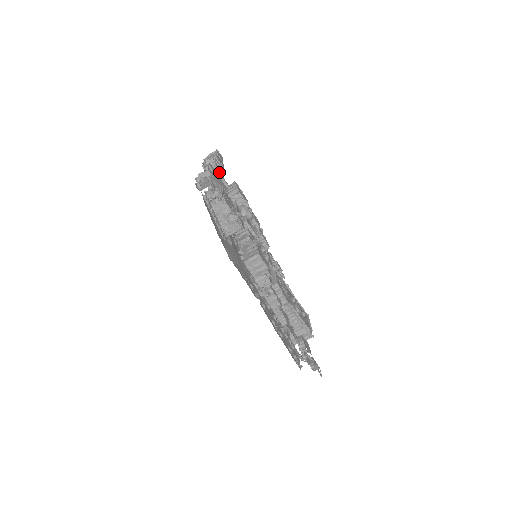
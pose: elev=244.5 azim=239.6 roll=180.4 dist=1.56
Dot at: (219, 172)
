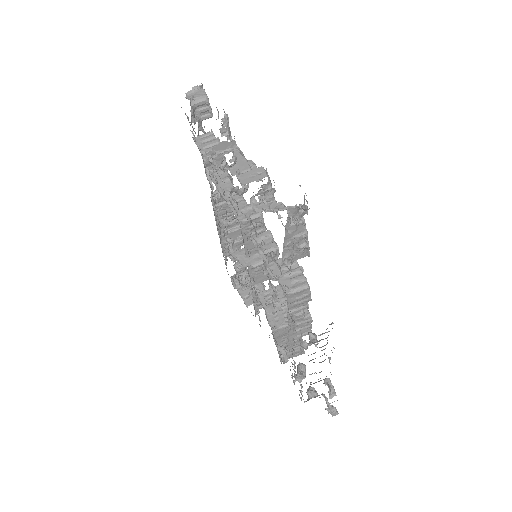
Dot at: occluded
